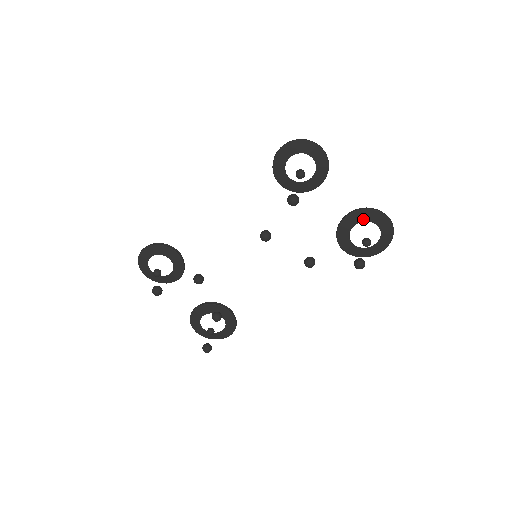
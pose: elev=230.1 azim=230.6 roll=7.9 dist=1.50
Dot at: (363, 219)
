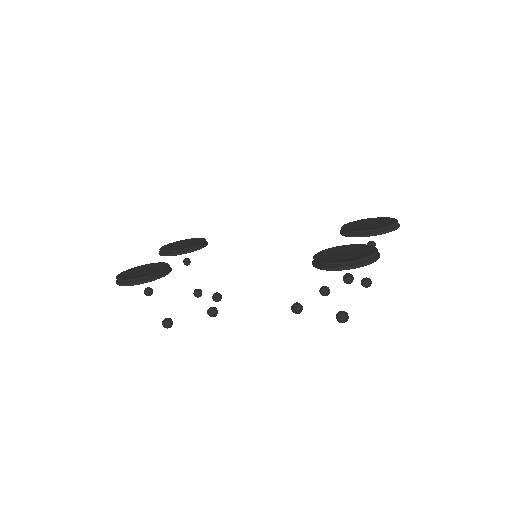
Dot at: occluded
